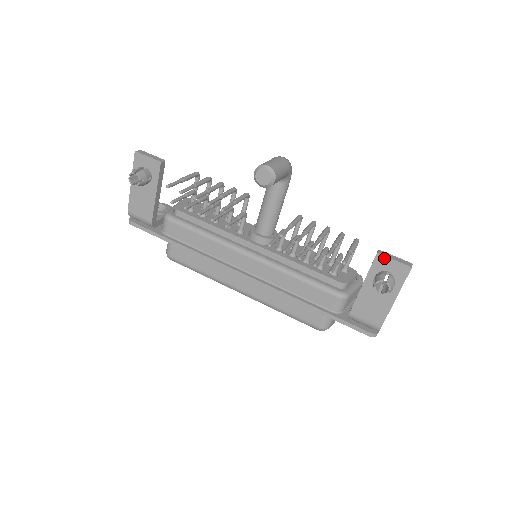
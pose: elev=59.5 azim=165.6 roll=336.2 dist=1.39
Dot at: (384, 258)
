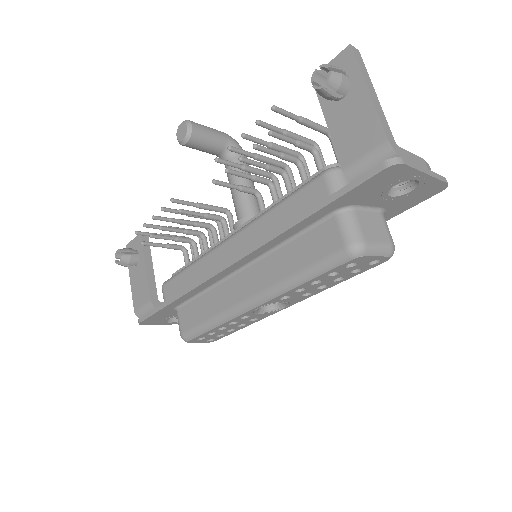
Dot at: occluded
